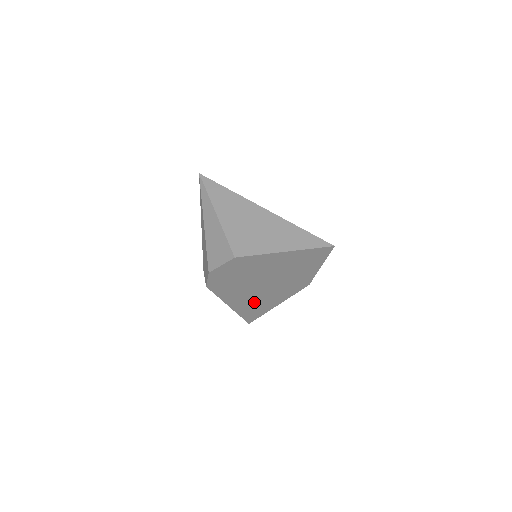
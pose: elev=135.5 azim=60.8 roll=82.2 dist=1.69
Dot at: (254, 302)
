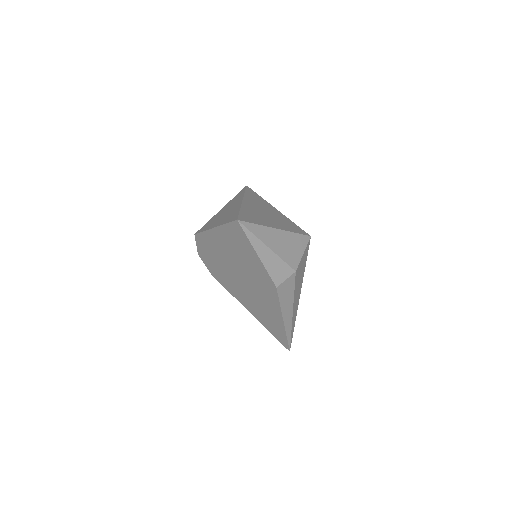
Dot at: (261, 310)
